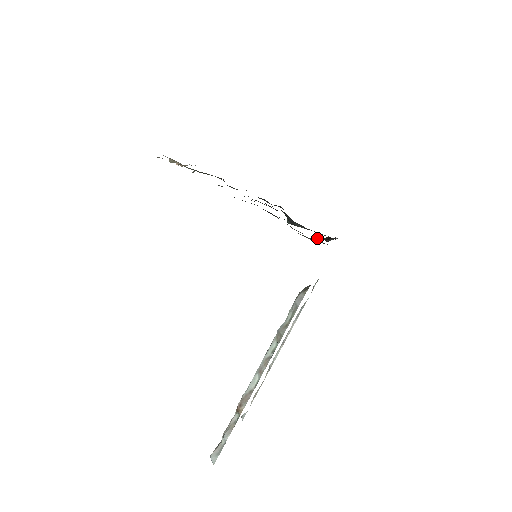
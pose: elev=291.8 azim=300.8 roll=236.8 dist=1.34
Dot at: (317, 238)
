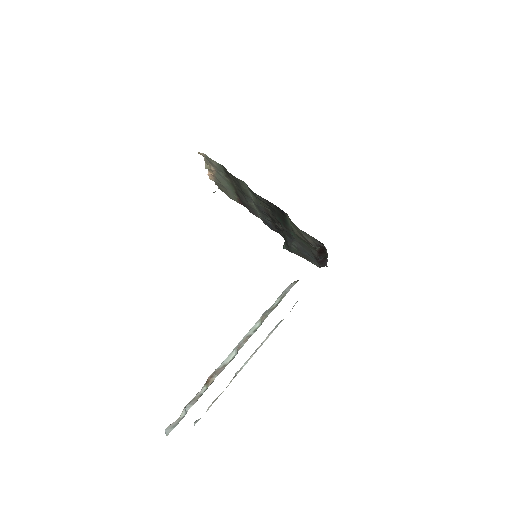
Dot at: occluded
